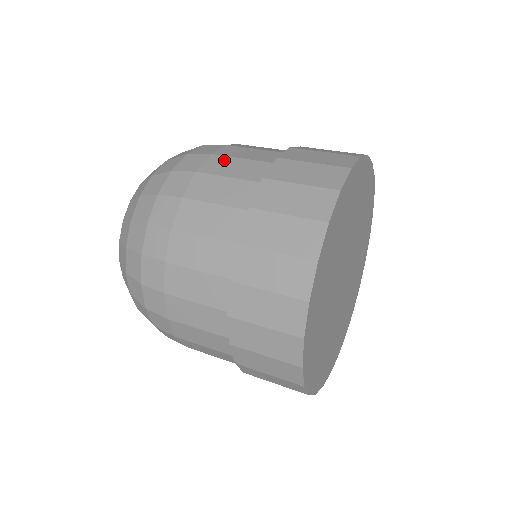
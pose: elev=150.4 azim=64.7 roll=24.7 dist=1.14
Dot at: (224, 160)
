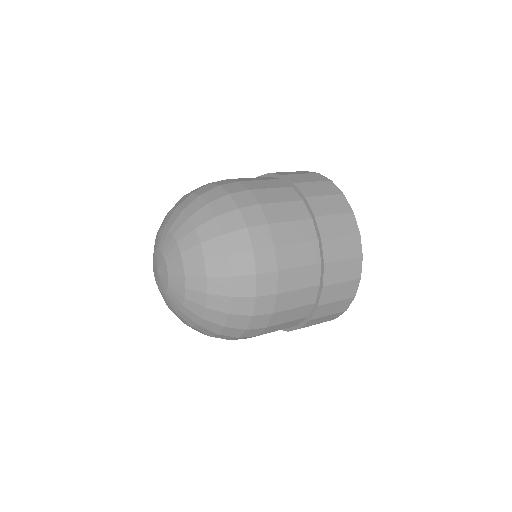
Dot at: (274, 207)
